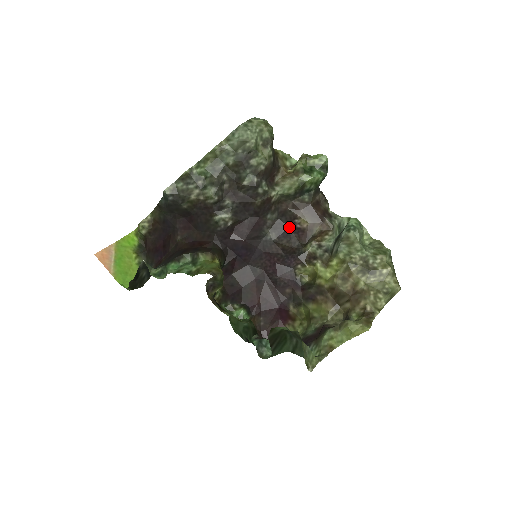
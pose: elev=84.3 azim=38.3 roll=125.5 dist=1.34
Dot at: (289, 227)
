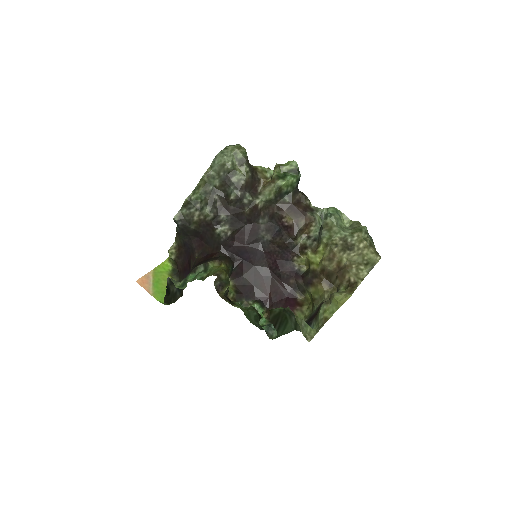
Dot at: (280, 227)
